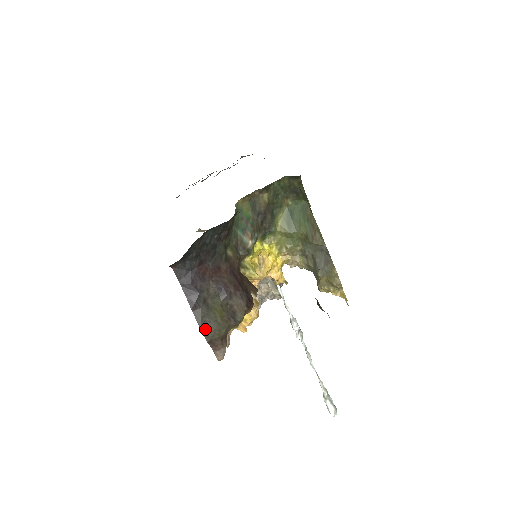
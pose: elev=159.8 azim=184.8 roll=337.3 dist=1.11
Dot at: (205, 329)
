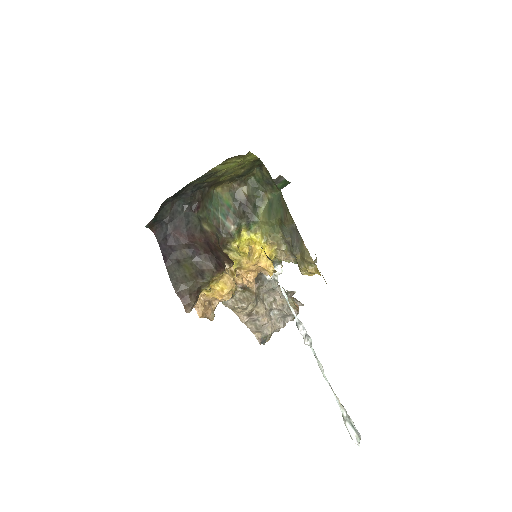
Dot at: (174, 281)
